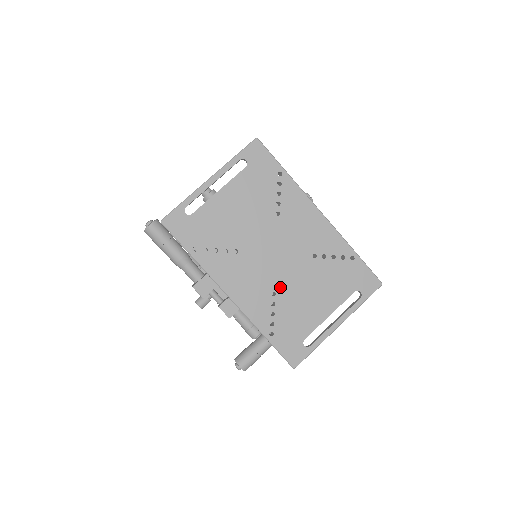
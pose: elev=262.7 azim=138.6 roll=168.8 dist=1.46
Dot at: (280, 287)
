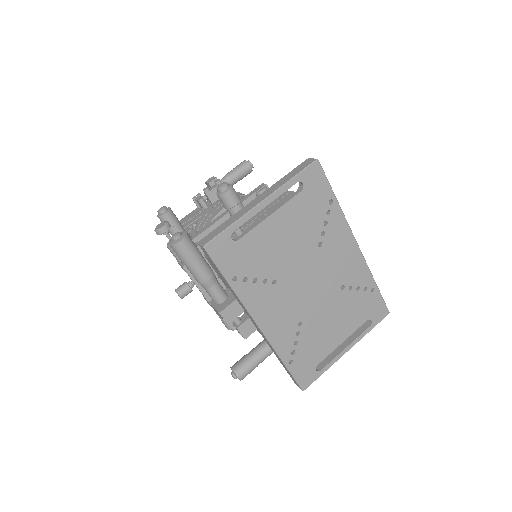
Dot at: (307, 317)
